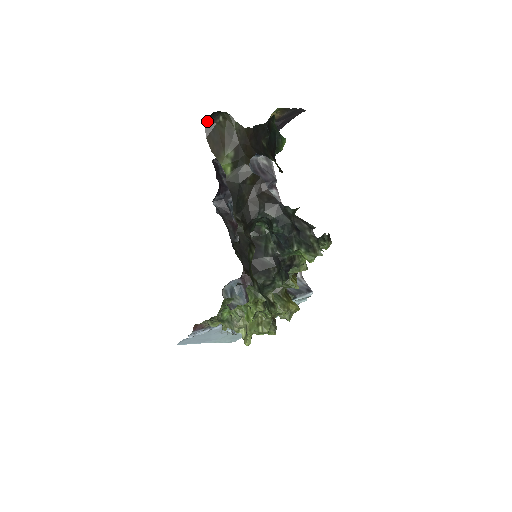
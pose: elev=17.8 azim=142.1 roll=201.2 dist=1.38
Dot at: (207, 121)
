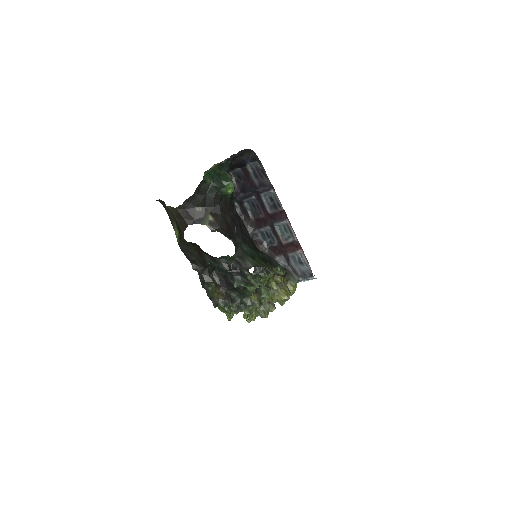
Dot at: occluded
